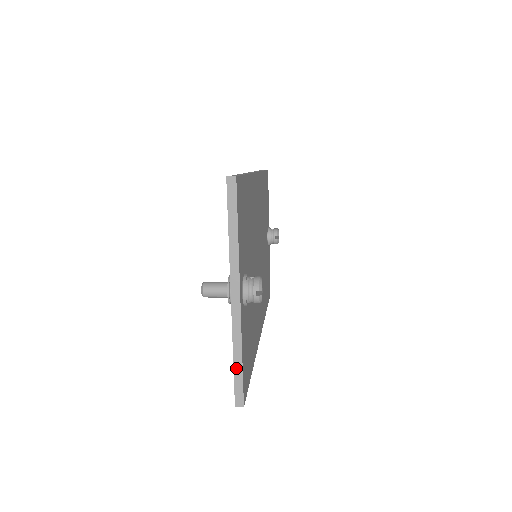
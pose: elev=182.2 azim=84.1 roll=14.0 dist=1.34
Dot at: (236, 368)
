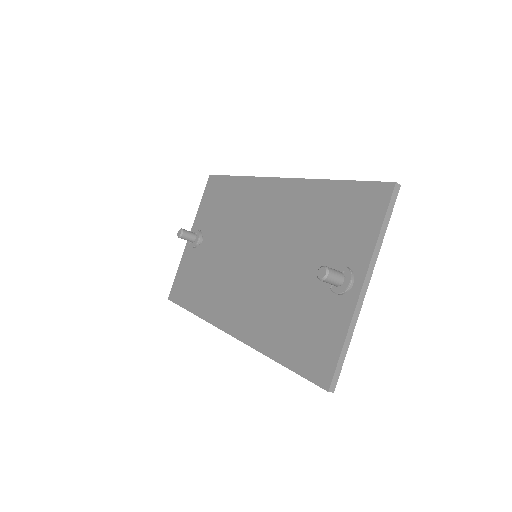
Dot at: (342, 353)
